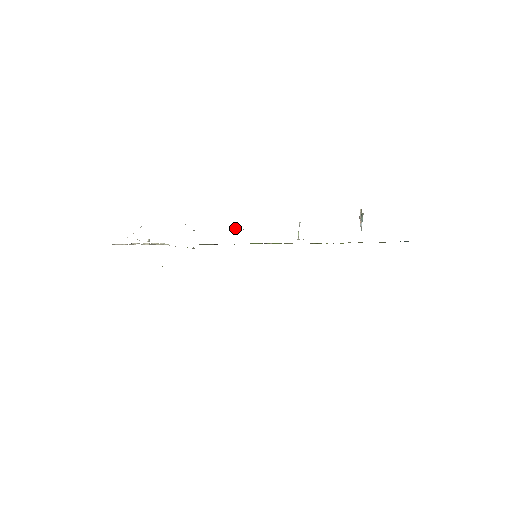
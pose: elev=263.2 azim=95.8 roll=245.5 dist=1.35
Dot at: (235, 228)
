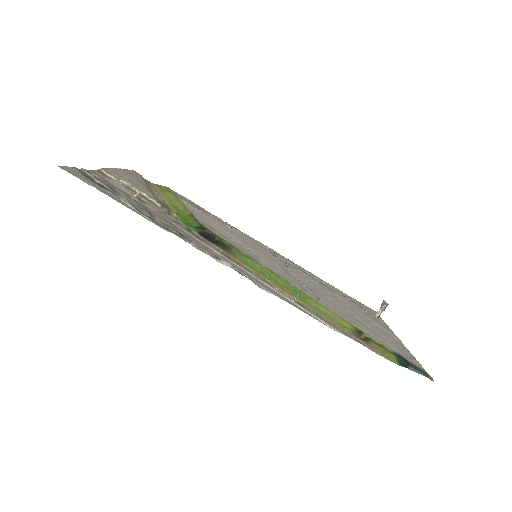
Dot at: (225, 262)
